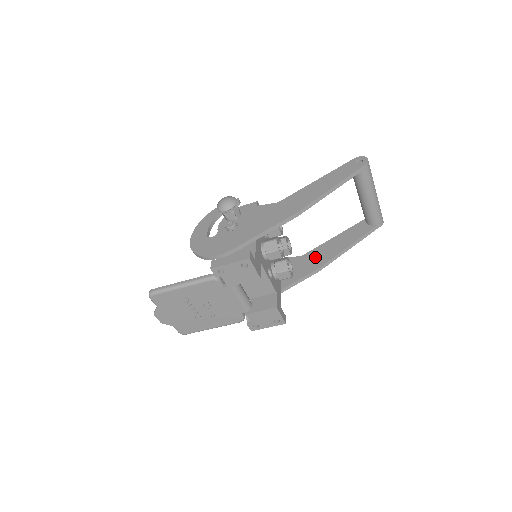
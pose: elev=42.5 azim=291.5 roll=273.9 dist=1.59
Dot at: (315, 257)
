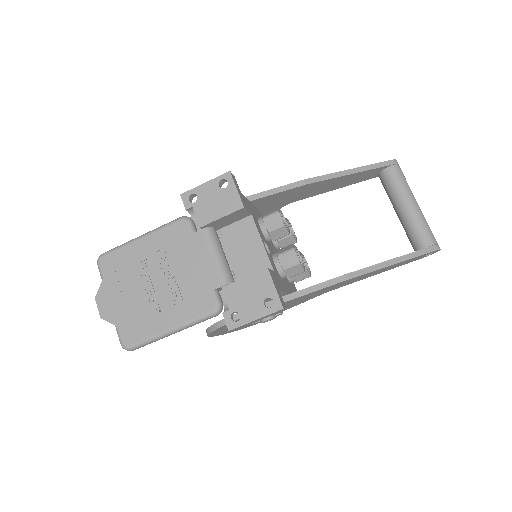
Dot at: occluded
